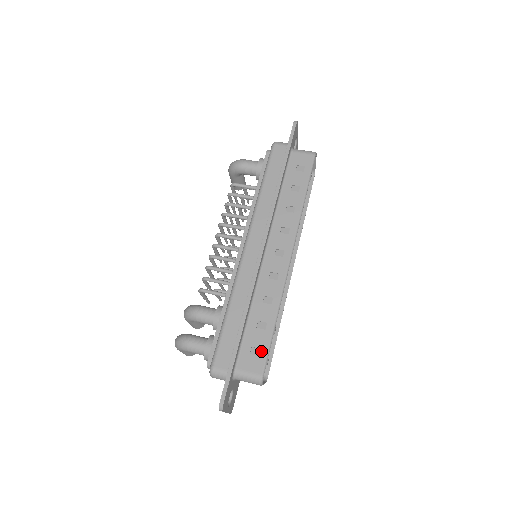
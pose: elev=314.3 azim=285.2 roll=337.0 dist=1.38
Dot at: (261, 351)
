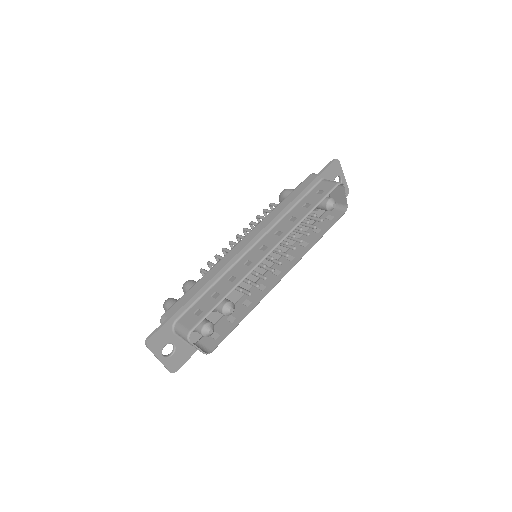
Dot at: (202, 313)
